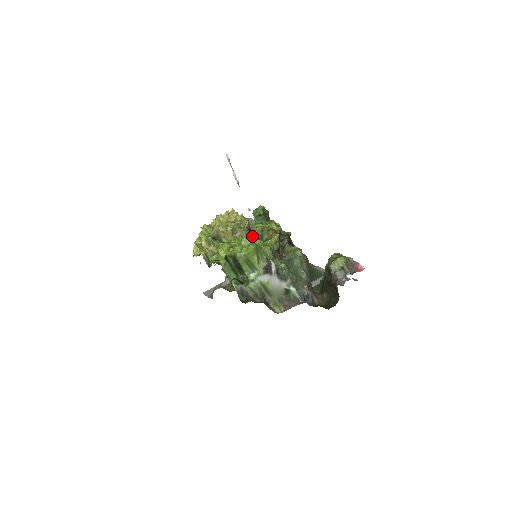
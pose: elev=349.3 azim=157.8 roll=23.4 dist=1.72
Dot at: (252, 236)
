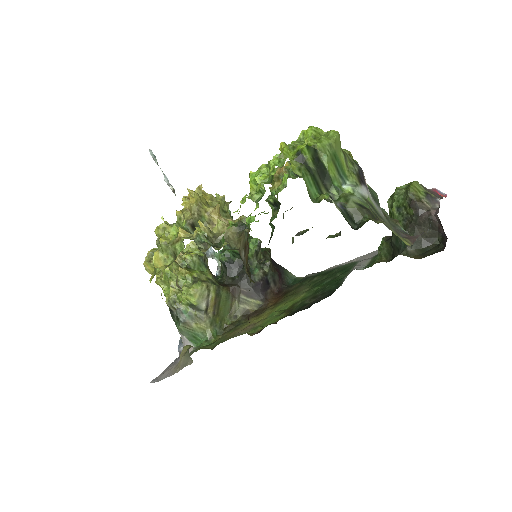
Dot at: (283, 173)
